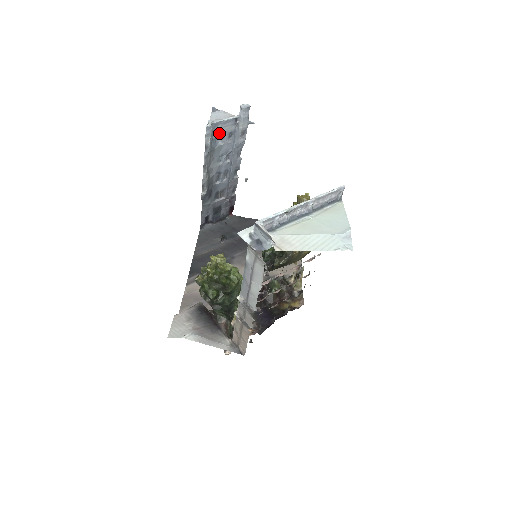
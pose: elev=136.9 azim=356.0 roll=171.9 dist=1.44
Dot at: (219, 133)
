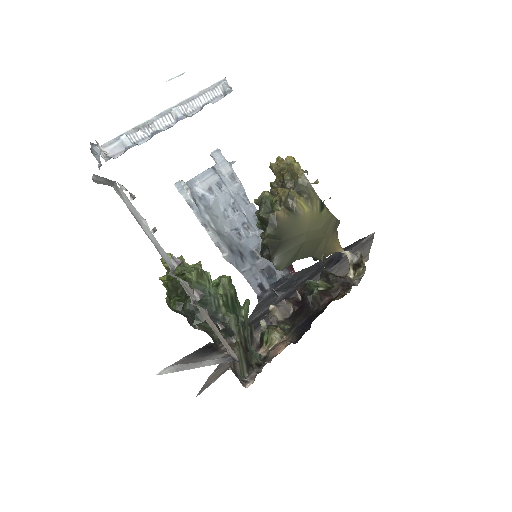
Dot at: (203, 189)
